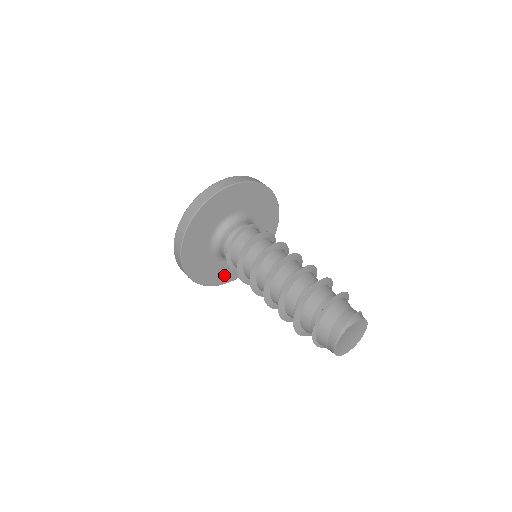
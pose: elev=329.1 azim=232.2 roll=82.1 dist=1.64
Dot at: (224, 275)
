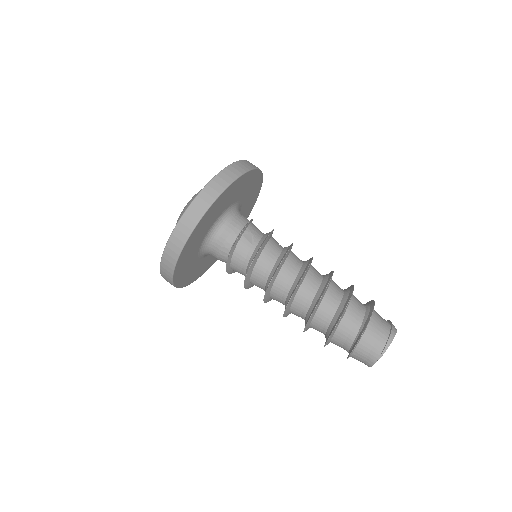
Dot at: (197, 272)
